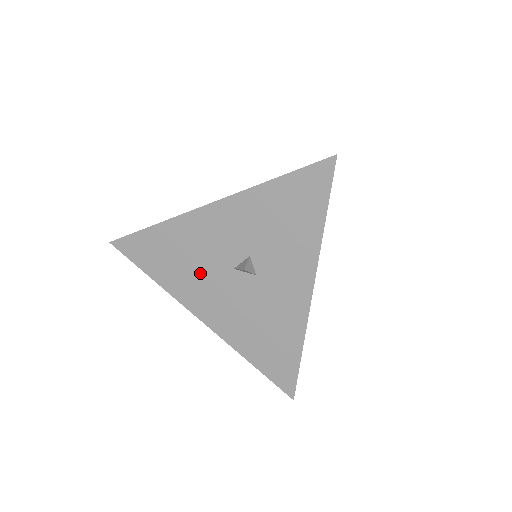
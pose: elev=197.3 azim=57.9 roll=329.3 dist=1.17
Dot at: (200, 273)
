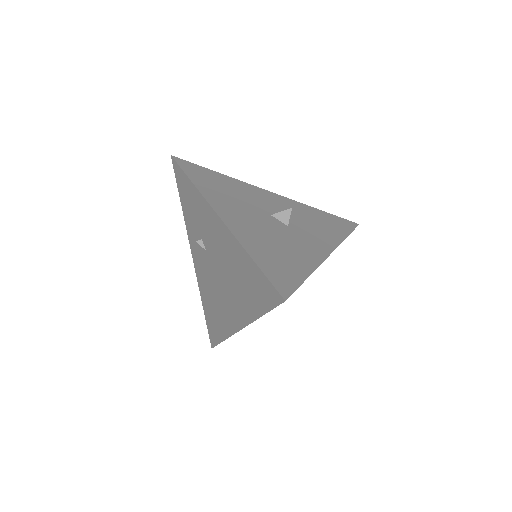
Dot at: (240, 202)
